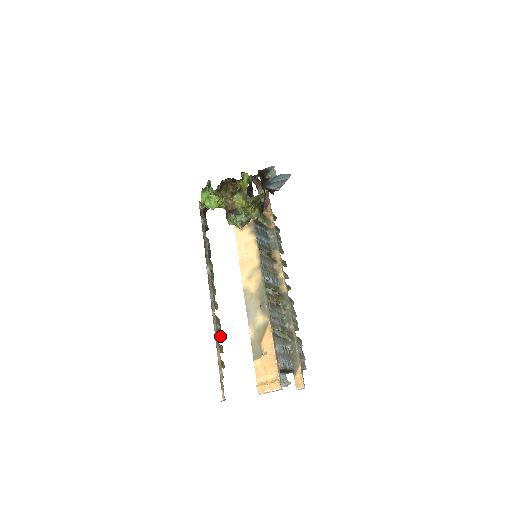
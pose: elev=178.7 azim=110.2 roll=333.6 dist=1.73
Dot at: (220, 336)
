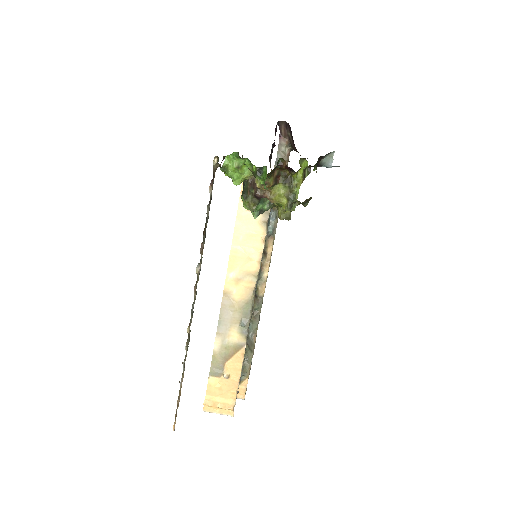
Dot at: occluded
